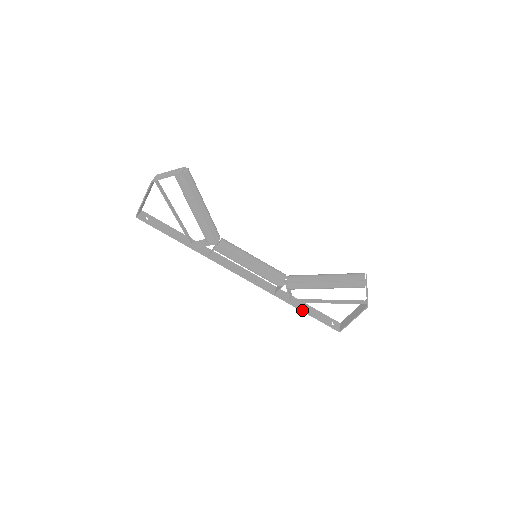
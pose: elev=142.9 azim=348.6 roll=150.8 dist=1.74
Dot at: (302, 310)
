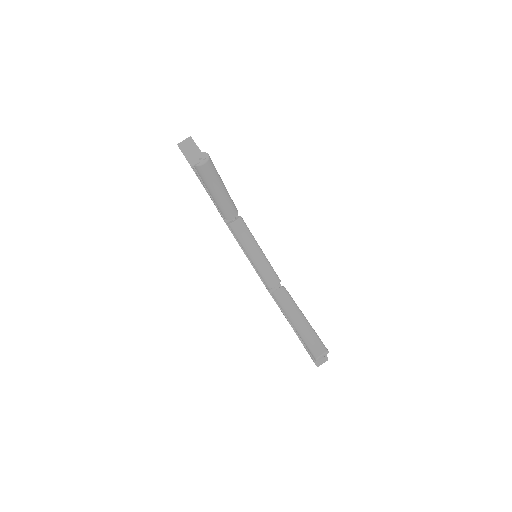
Dot at: occluded
